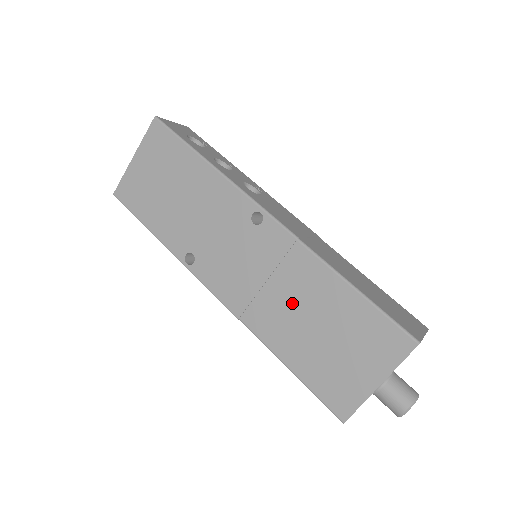
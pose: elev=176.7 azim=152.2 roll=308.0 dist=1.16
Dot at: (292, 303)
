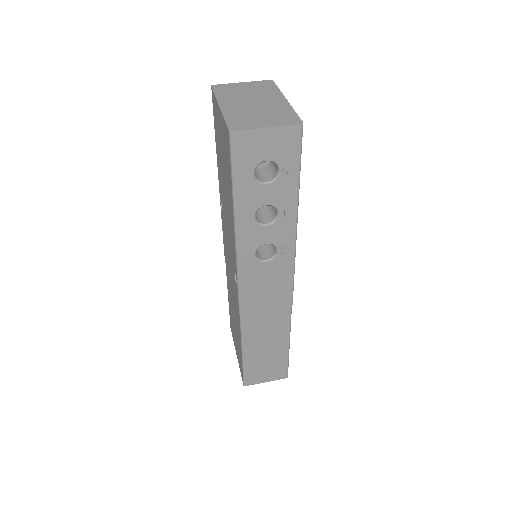
Dot at: (233, 302)
